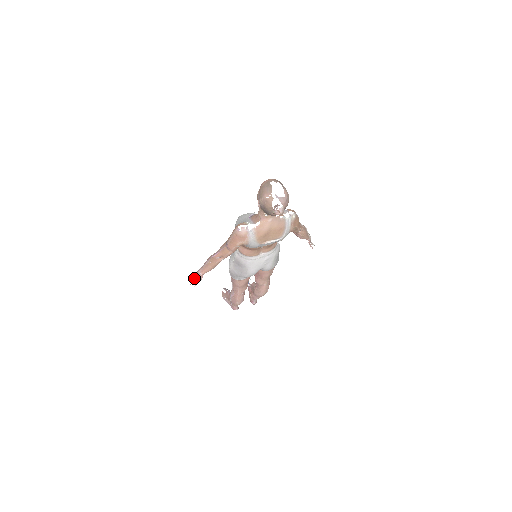
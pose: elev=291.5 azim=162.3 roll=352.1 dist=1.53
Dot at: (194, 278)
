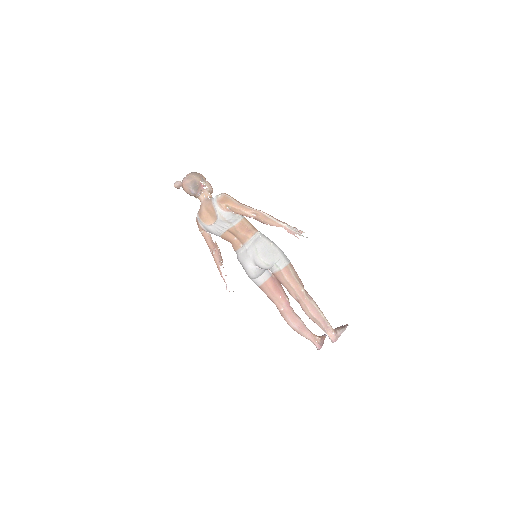
Dot at: occluded
